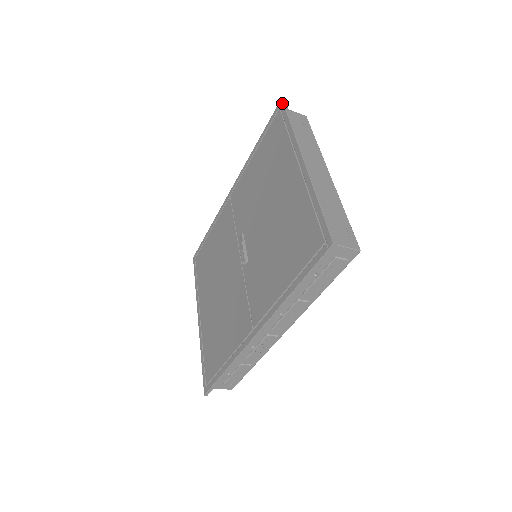
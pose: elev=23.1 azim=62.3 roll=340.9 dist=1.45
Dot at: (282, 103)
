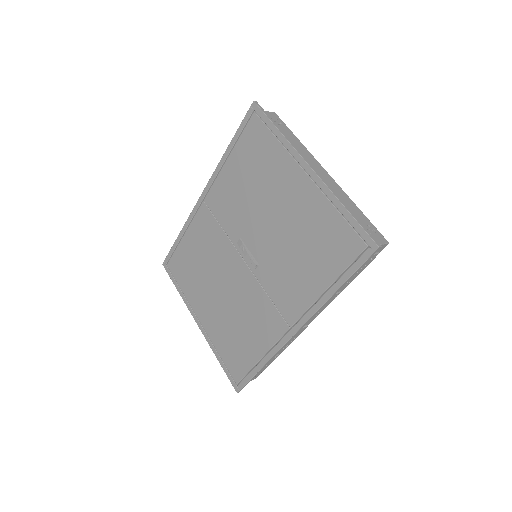
Dot at: (257, 106)
